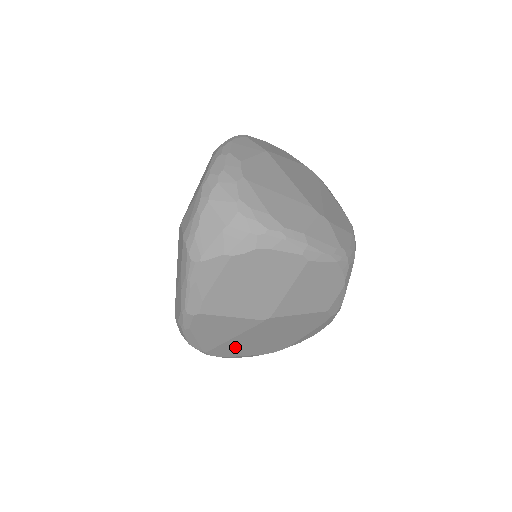
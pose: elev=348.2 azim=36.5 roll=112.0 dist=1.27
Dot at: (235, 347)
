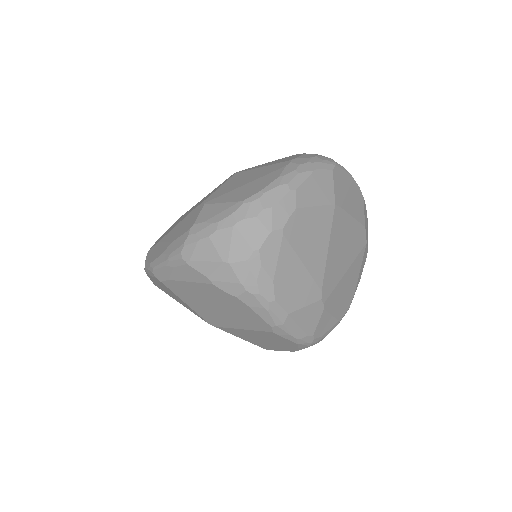
Dot at: occluded
